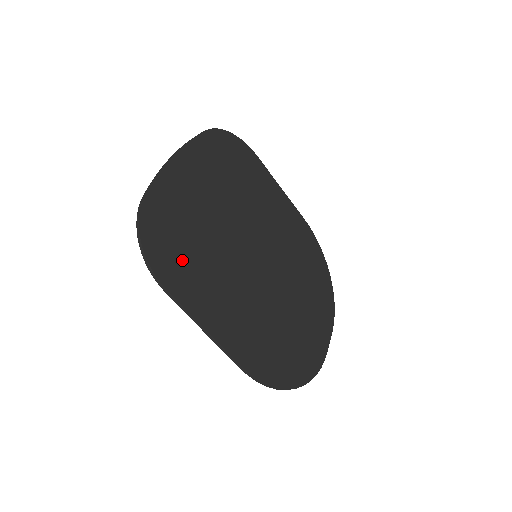
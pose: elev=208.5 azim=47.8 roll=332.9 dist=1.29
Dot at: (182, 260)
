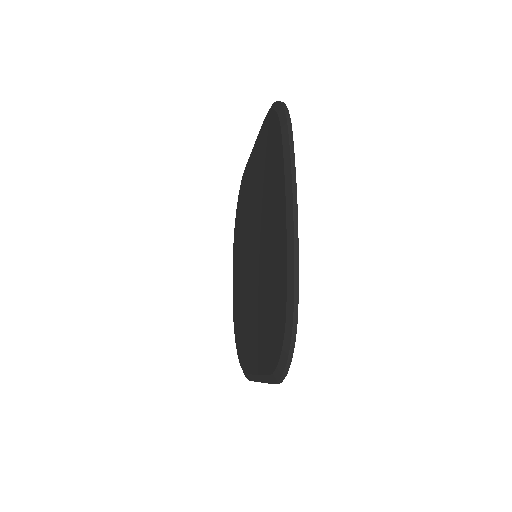
Dot at: occluded
